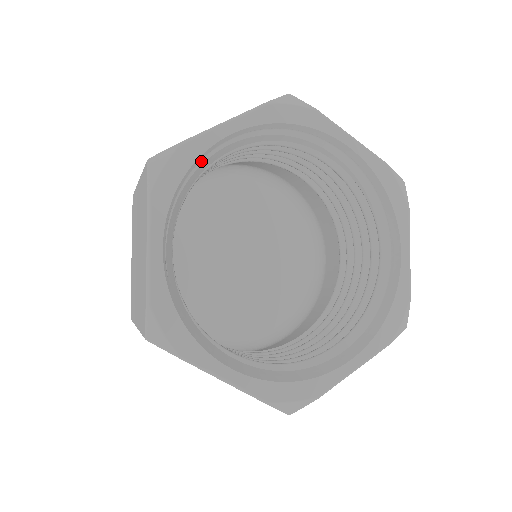
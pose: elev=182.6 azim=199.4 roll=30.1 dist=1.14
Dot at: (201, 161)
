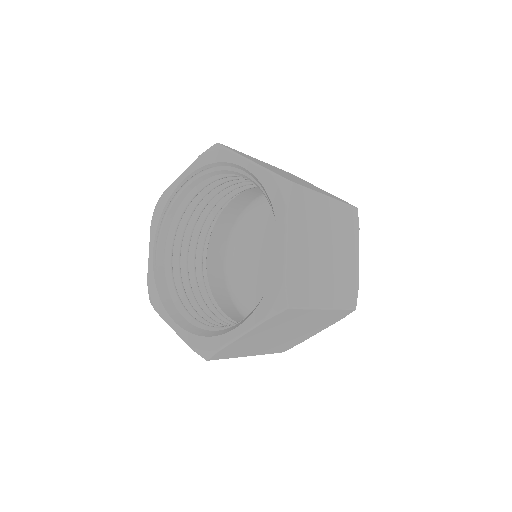
Dot at: (174, 200)
